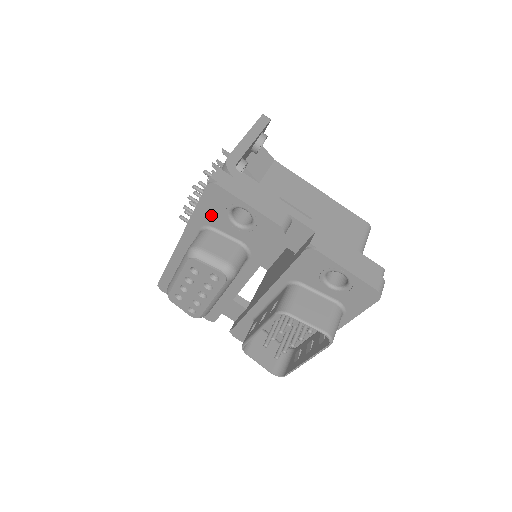
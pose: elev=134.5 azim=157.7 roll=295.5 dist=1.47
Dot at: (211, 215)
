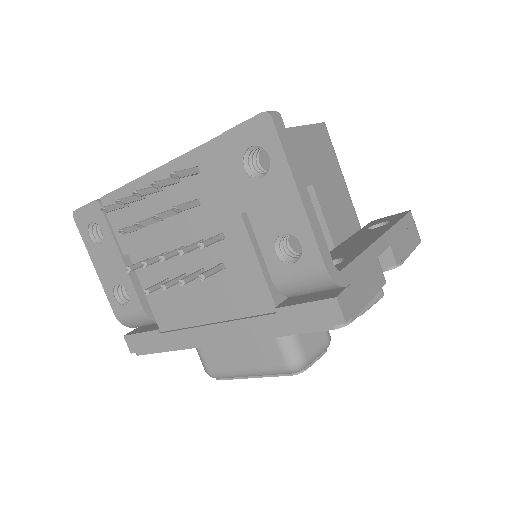
Dot at: occluded
